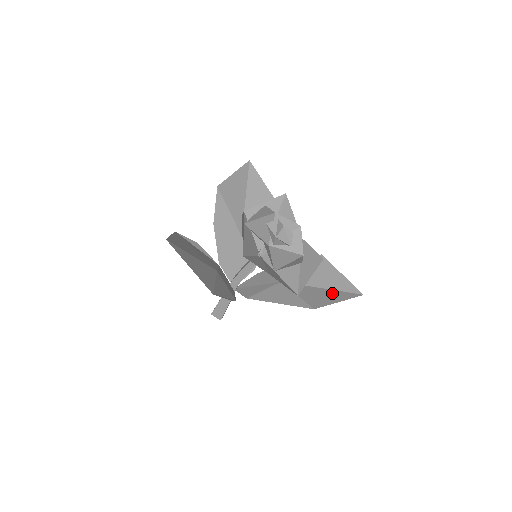
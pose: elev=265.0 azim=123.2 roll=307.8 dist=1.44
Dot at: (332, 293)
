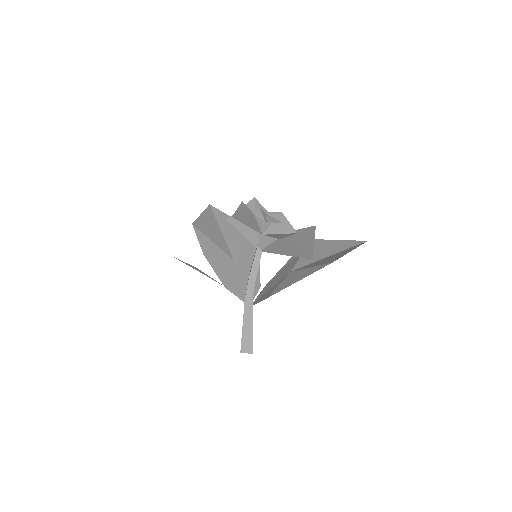
Dot at: (340, 253)
